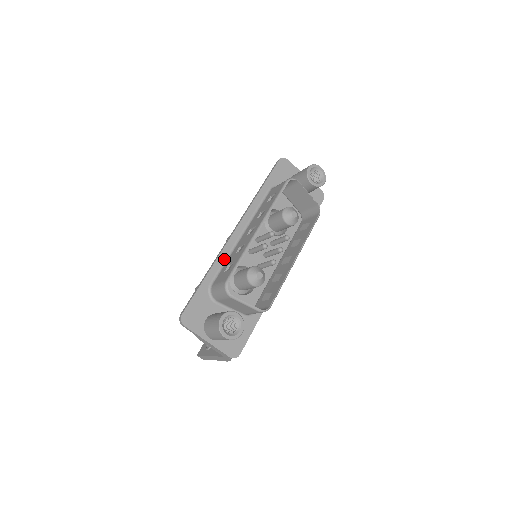
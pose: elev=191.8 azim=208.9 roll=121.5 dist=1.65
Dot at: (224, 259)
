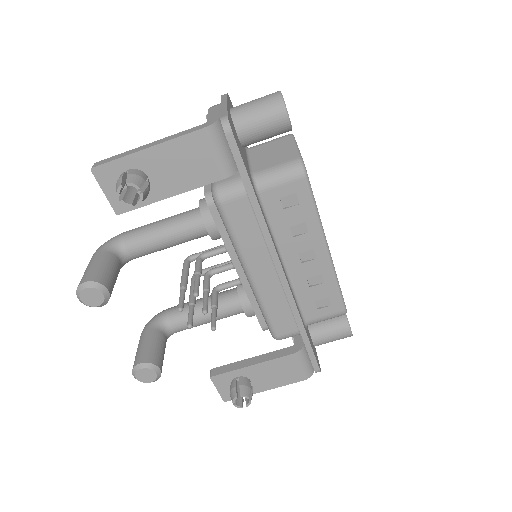
Dot at: occluded
